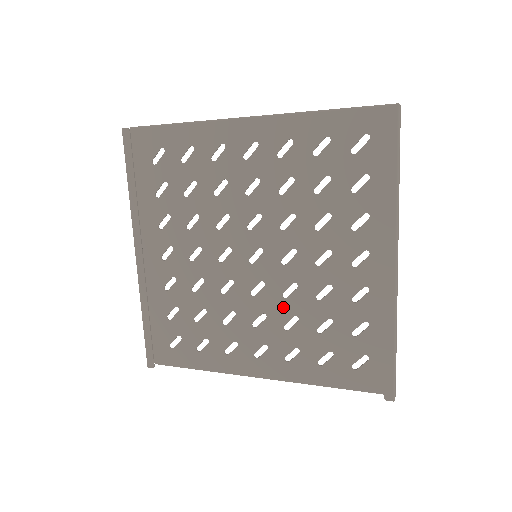
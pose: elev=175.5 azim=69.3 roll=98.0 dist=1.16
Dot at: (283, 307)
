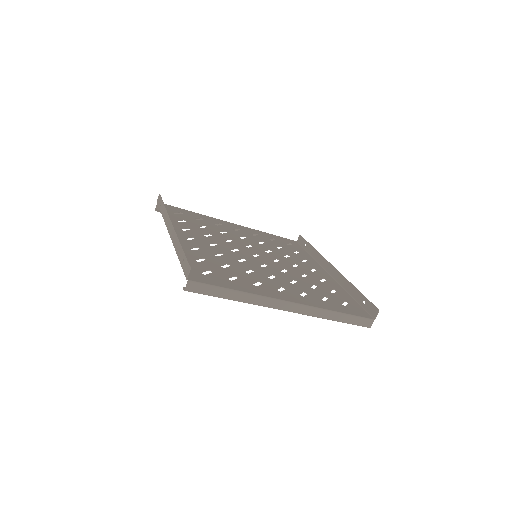
Dot at: (292, 271)
